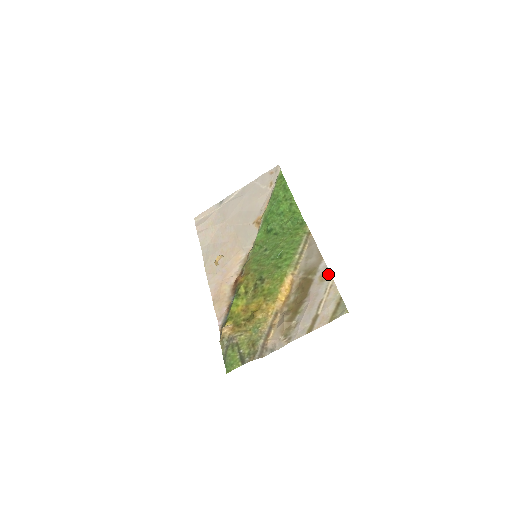
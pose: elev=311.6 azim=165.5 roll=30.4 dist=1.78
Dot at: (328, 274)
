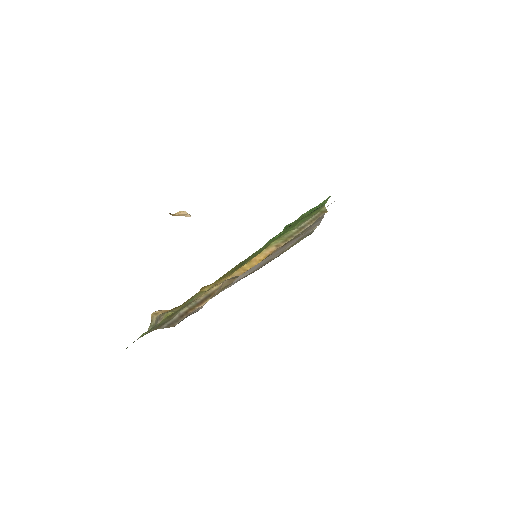
Dot at: (317, 224)
